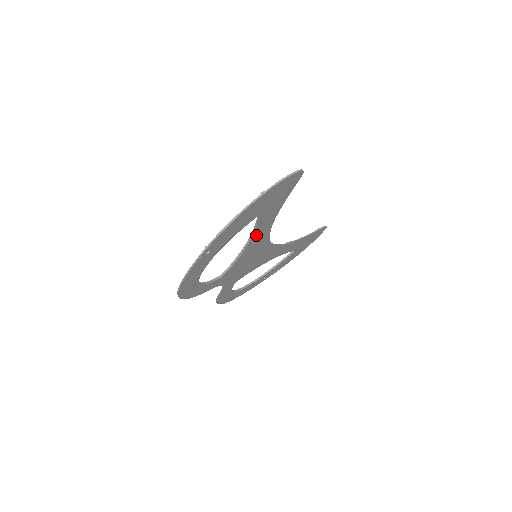
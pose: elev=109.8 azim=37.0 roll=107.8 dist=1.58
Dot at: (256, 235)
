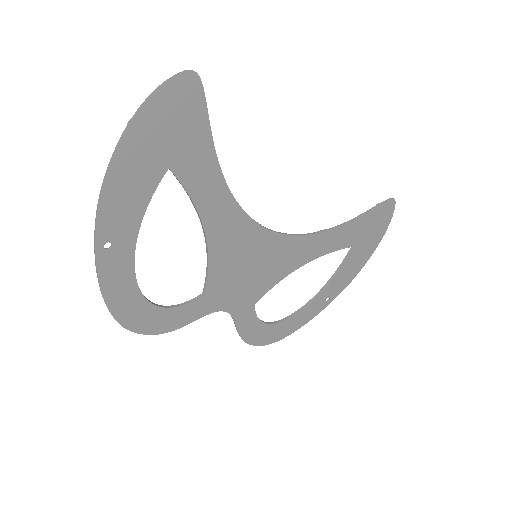
Dot at: (208, 213)
